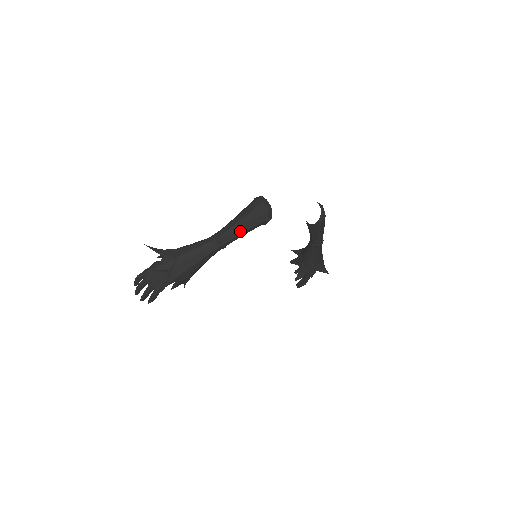
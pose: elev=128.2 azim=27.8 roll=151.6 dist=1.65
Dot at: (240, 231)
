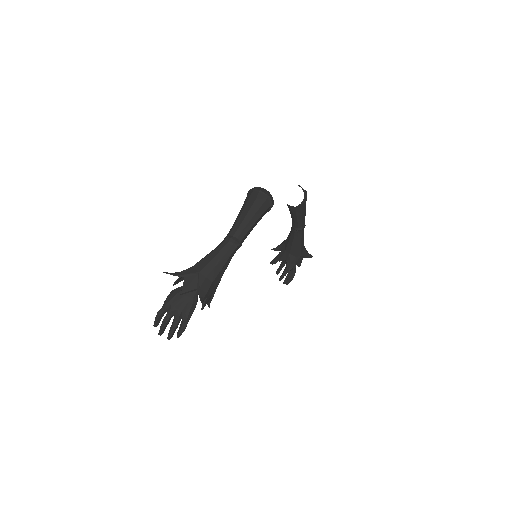
Dot at: (251, 224)
